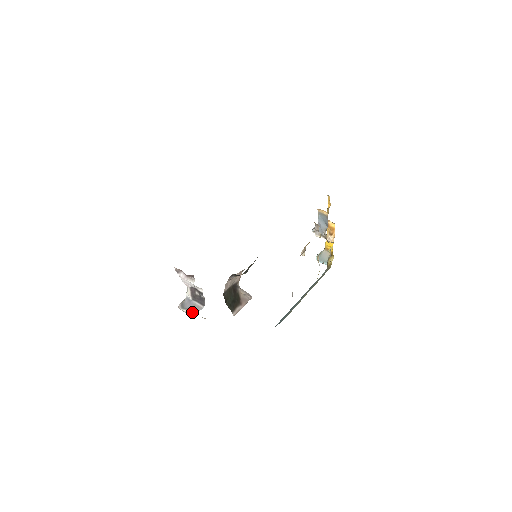
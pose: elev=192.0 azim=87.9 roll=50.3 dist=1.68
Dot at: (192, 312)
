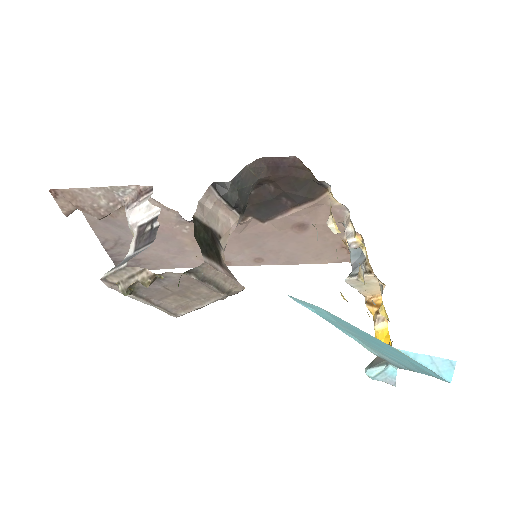
Dot at: (126, 261)
